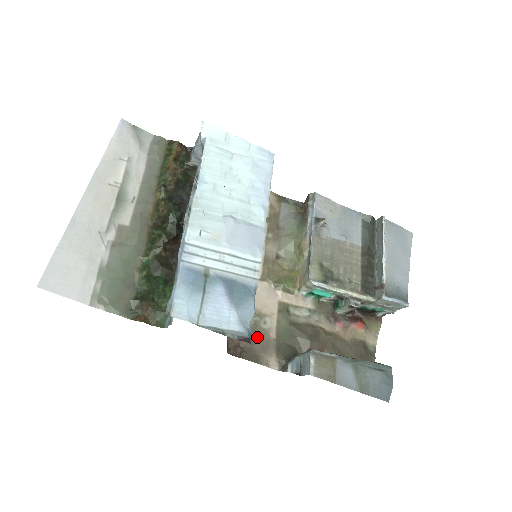
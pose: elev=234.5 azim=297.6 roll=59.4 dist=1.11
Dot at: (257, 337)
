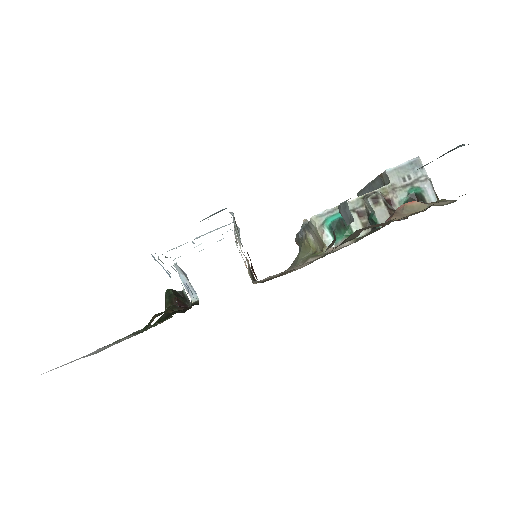
Dot at: occluded
